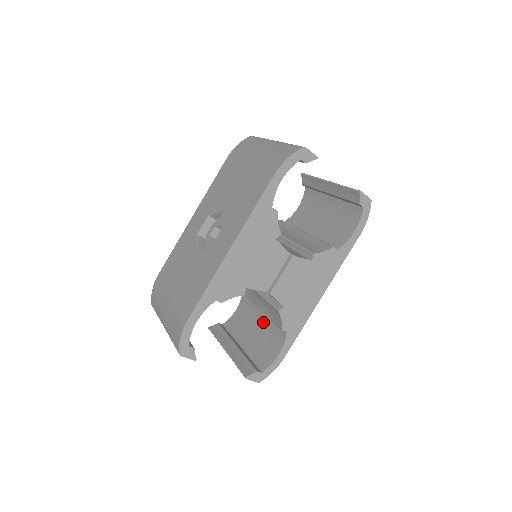
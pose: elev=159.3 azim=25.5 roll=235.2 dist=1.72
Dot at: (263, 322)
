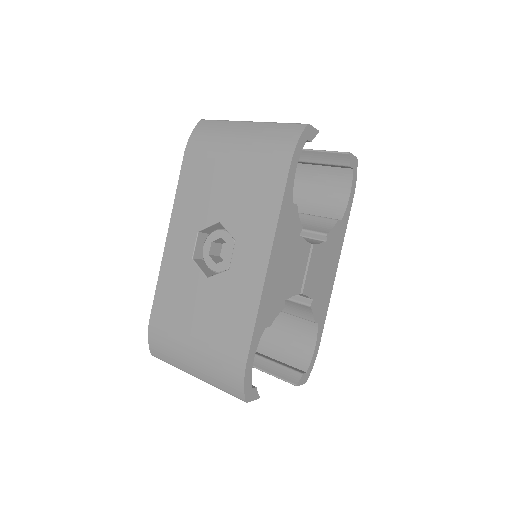
Dot at: (276, 319)
